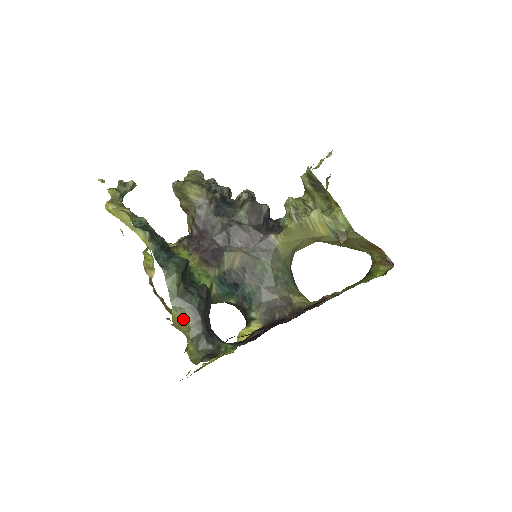
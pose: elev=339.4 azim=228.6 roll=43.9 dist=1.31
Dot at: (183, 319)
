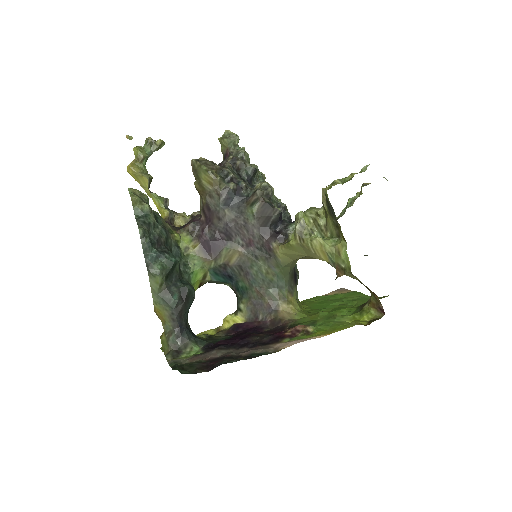
Dot at: (161, 313)
